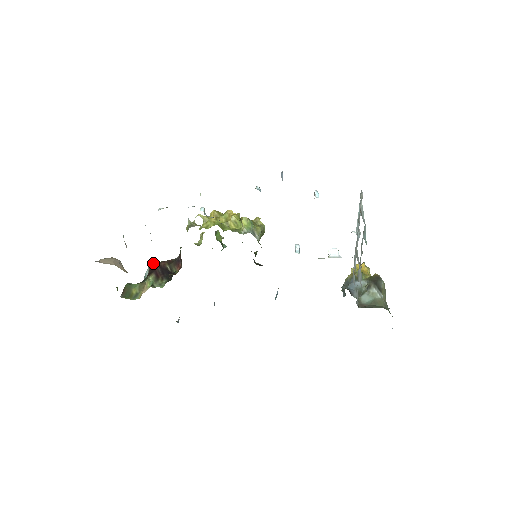
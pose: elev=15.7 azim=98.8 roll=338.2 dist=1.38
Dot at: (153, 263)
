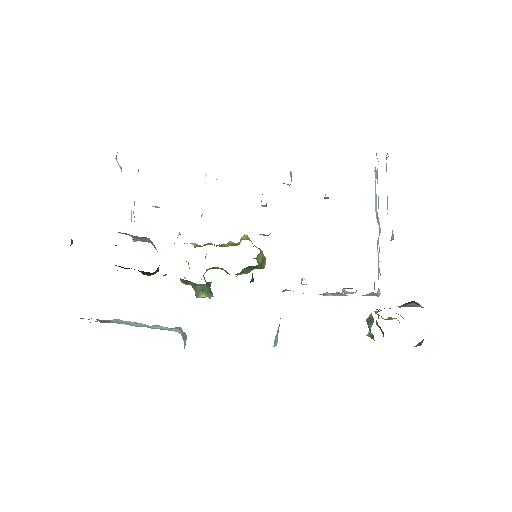
Dot at: occluded
